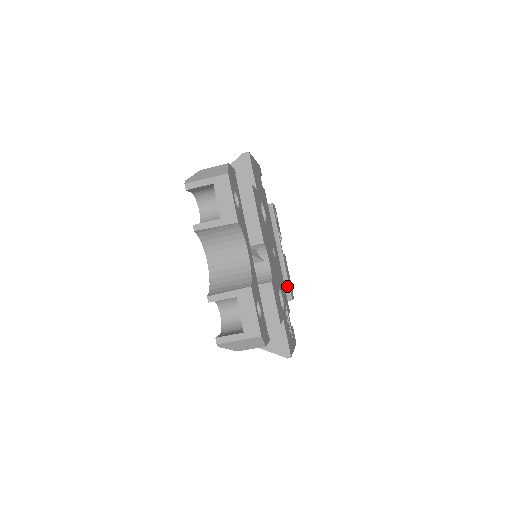
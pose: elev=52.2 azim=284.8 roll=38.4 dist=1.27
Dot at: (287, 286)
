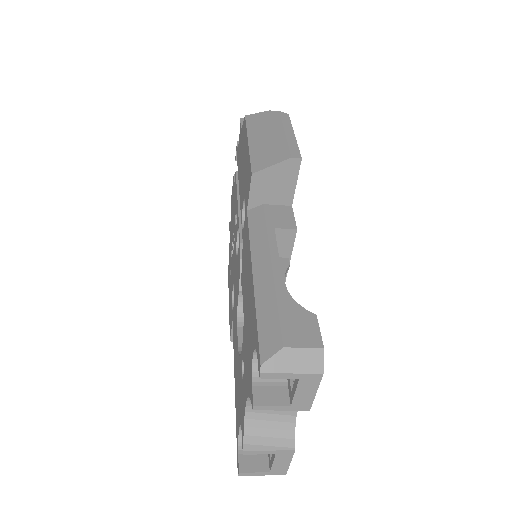
Dot at: occluded
